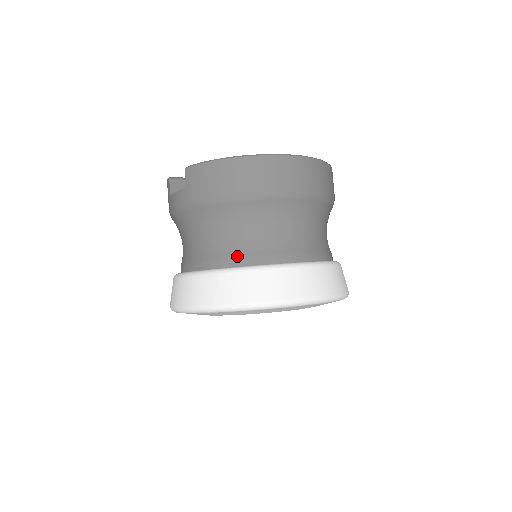
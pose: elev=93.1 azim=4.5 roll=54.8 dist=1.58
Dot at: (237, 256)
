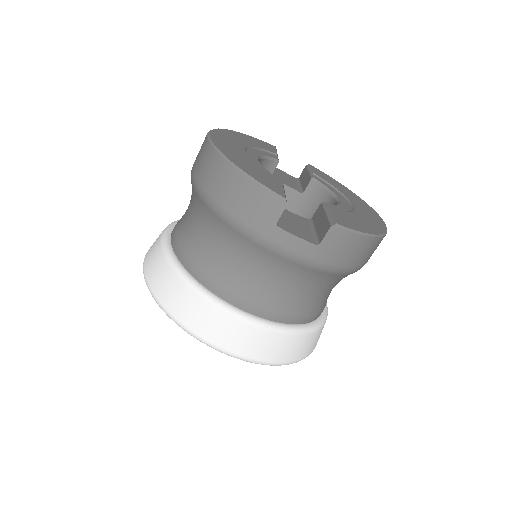
Dot at: (310, 314)
